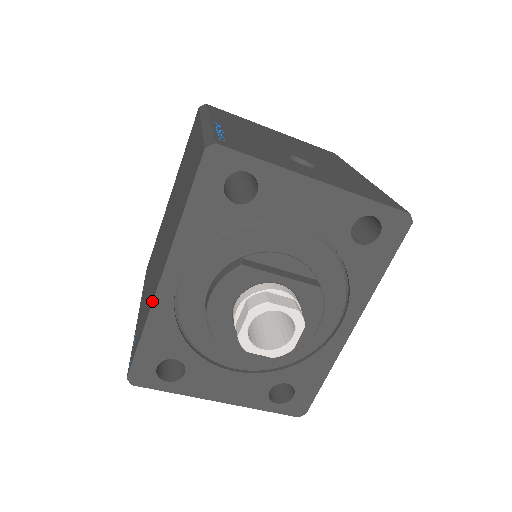
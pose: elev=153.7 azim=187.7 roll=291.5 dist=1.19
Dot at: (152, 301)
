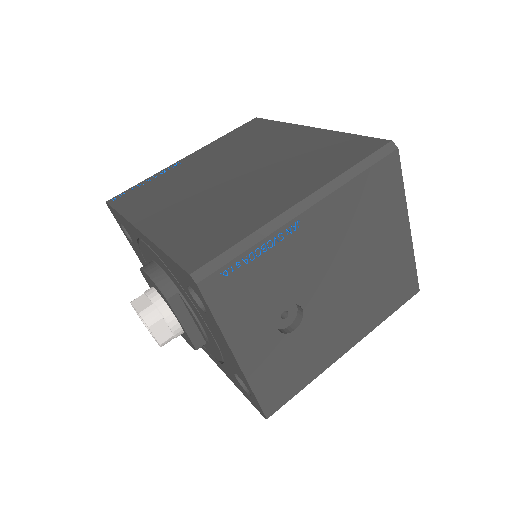
Dot at: (131, 221)
